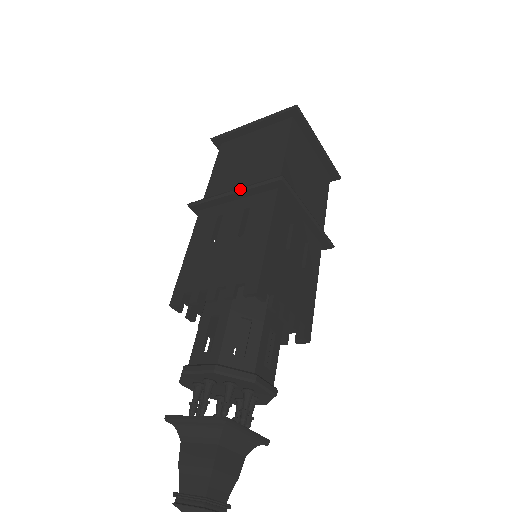
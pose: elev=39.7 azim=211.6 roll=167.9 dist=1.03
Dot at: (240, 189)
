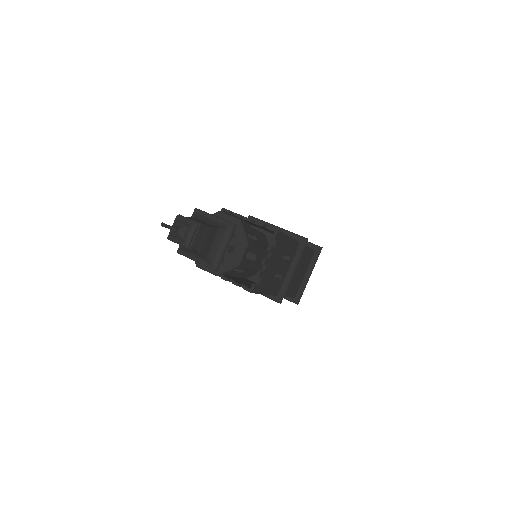
Dot at: (283, 229)
